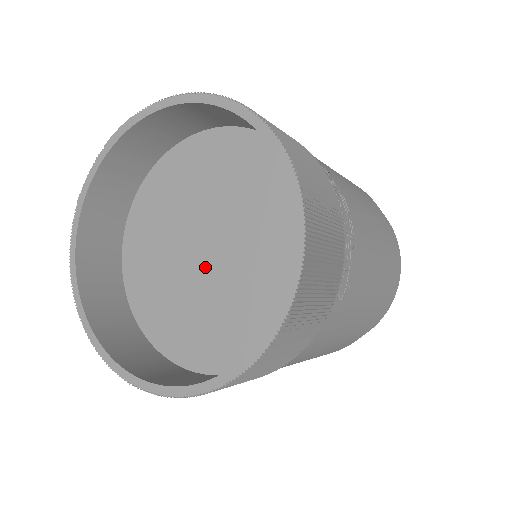
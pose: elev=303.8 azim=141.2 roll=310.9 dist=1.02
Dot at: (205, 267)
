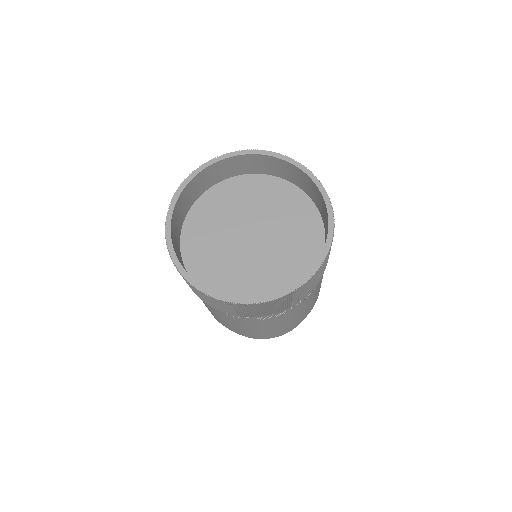
Dot at: (255, 247)
